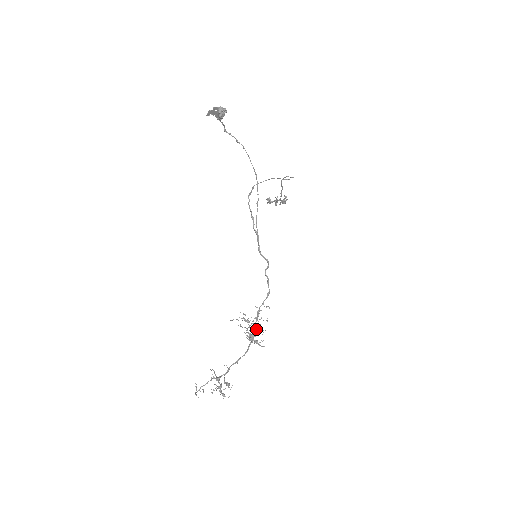
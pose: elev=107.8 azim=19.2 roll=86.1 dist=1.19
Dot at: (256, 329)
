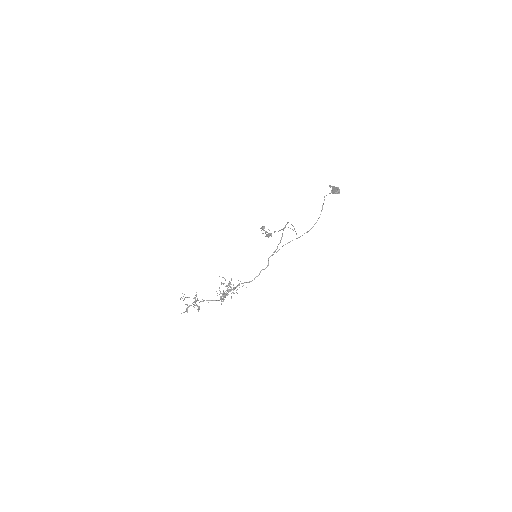
Dot at: occluded
